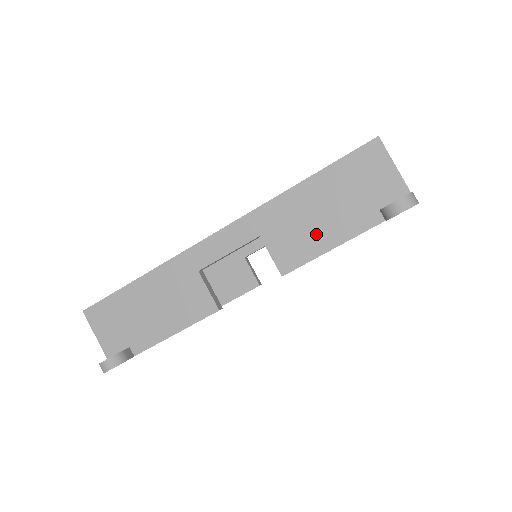
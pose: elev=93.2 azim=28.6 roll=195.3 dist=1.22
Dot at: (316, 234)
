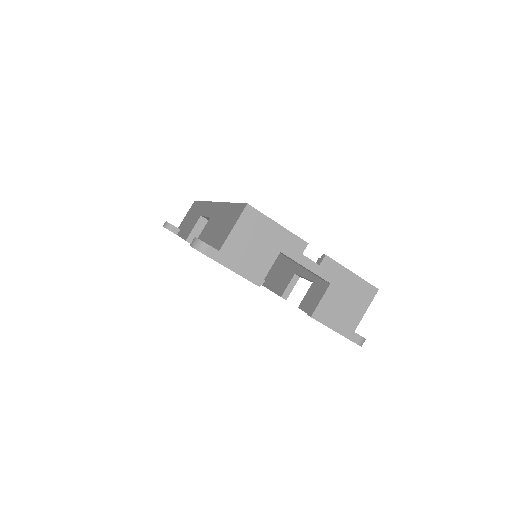
Dot at: (207, 236)
